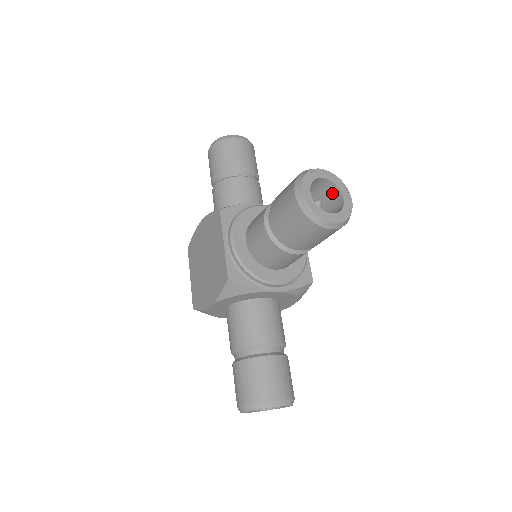
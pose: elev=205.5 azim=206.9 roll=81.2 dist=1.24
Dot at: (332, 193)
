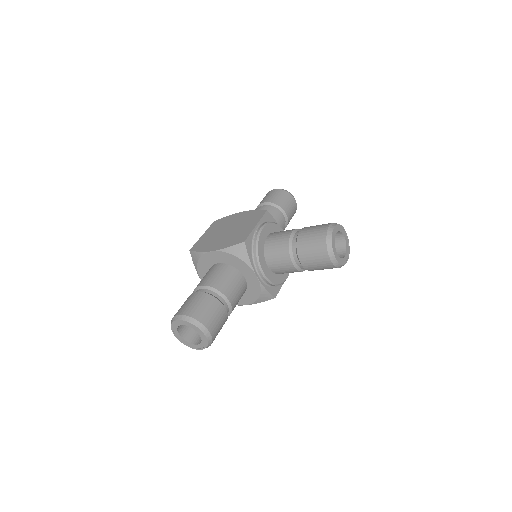
Dot at: (340, 250)
